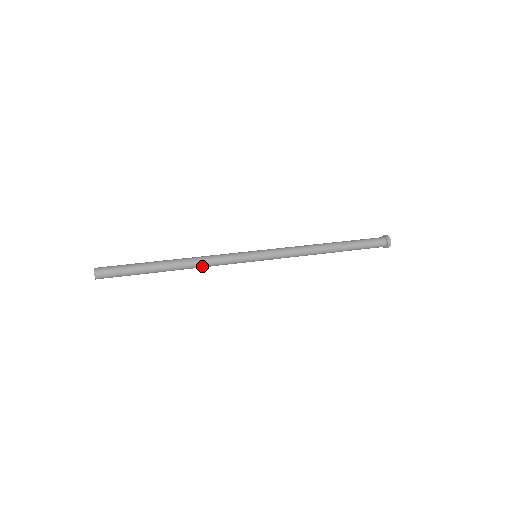
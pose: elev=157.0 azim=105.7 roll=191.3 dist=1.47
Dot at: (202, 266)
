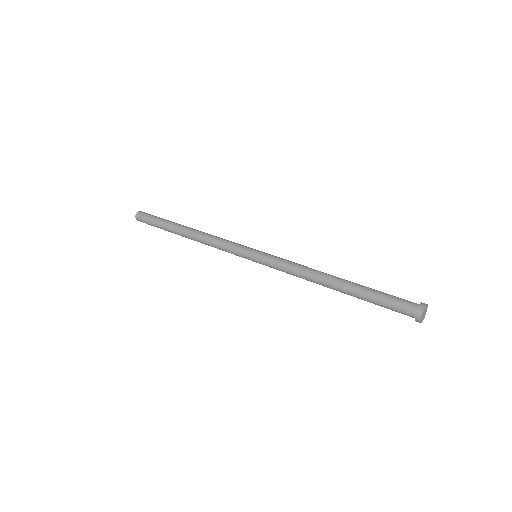
Dot at: (208, 245)
